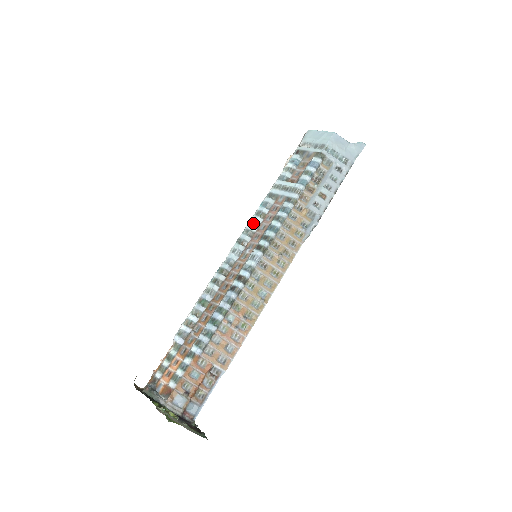
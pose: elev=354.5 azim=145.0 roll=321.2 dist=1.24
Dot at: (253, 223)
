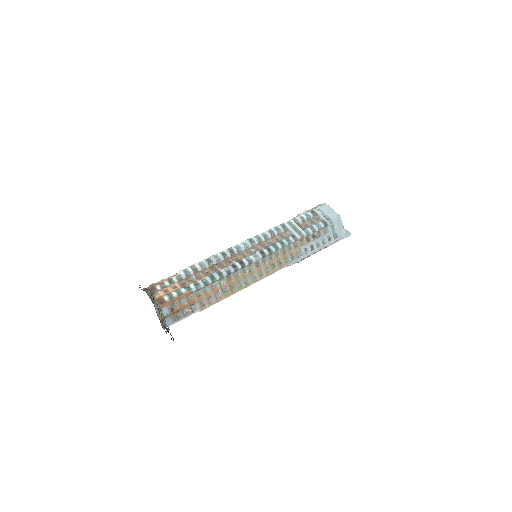
Dot at: (265, 235)
